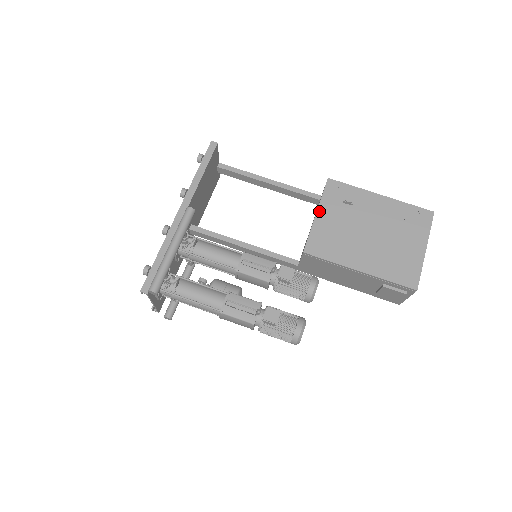
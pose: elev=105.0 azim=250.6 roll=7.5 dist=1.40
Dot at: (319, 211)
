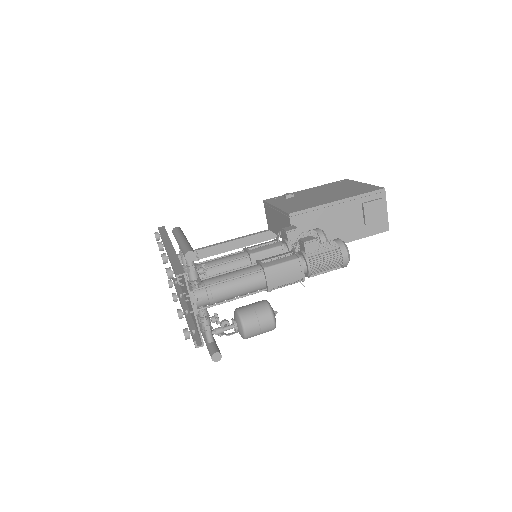
Dot at: (275, 205)
